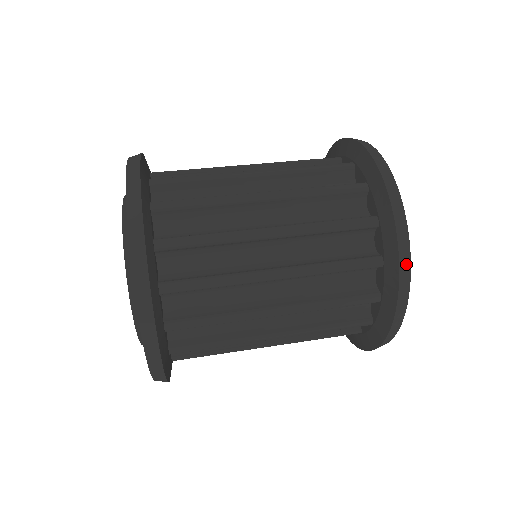
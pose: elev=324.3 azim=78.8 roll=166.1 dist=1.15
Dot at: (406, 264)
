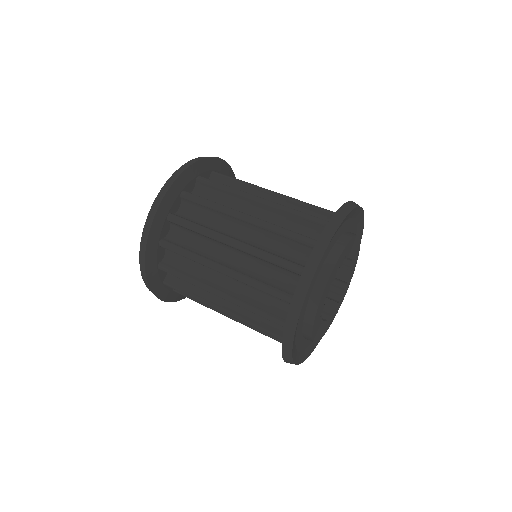
Dot at: (289, 359)
